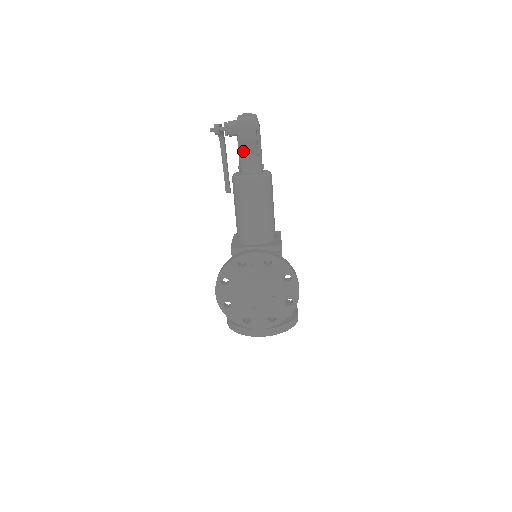
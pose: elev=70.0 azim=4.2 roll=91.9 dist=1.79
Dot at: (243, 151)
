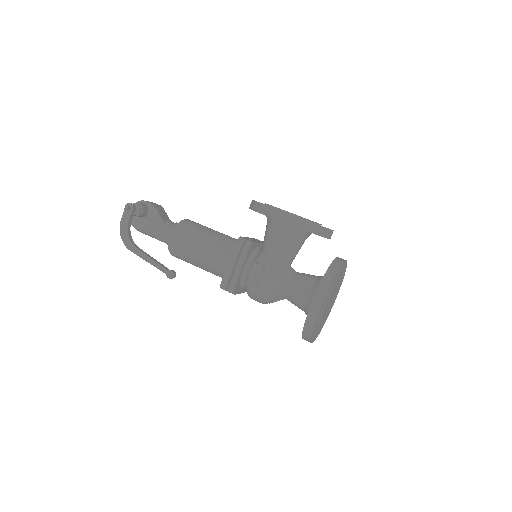
Dot at: (161, 216)
